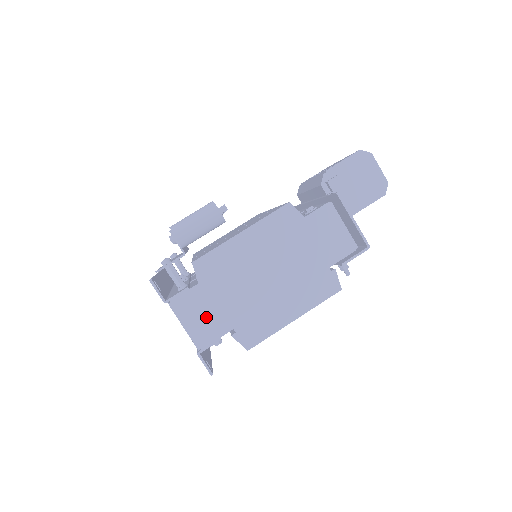
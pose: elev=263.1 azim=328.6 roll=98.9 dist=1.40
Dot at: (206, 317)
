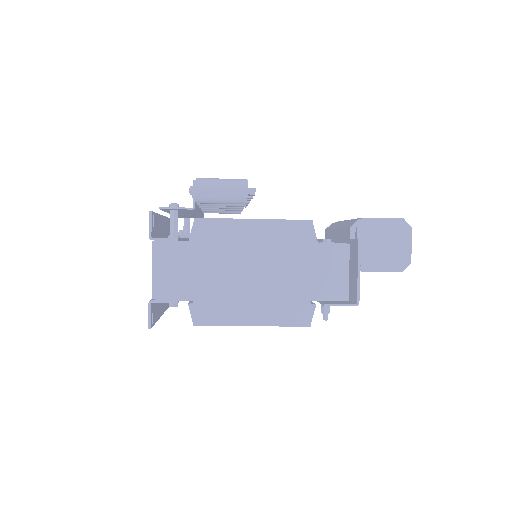
Dot at: (177, 274)
